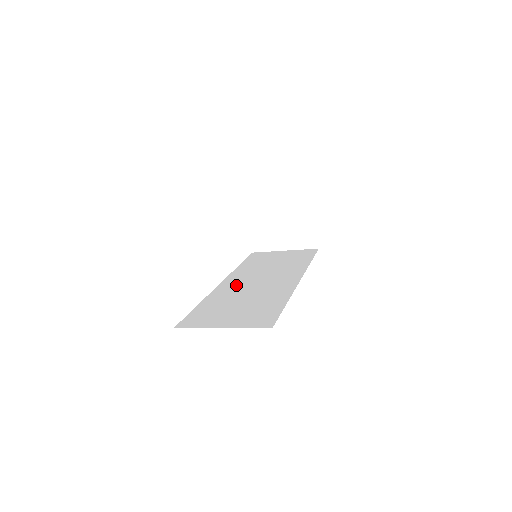
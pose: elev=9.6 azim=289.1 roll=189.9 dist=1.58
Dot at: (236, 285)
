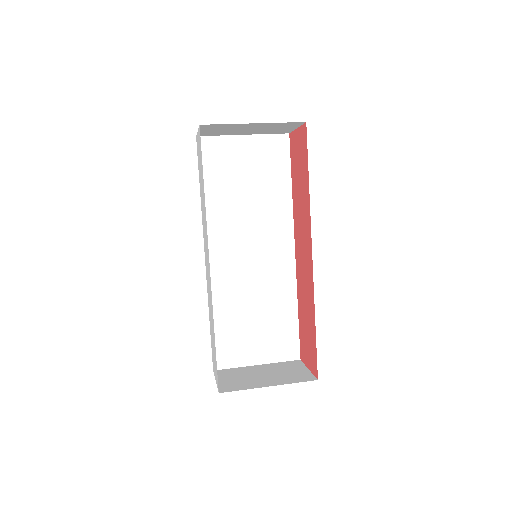
Dot at: (228, 267)
